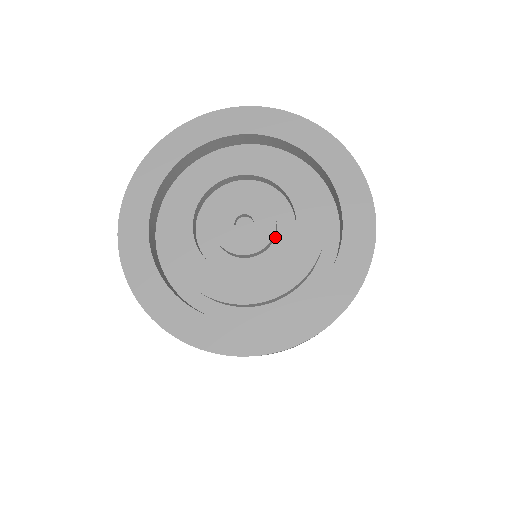
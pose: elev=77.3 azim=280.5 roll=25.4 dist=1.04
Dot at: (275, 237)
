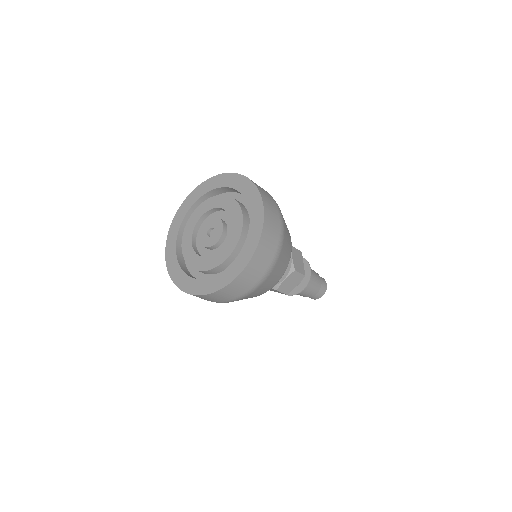
Dot at: (226, 236)
